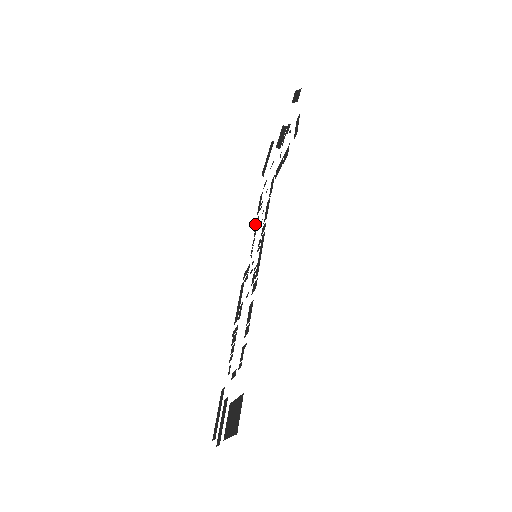
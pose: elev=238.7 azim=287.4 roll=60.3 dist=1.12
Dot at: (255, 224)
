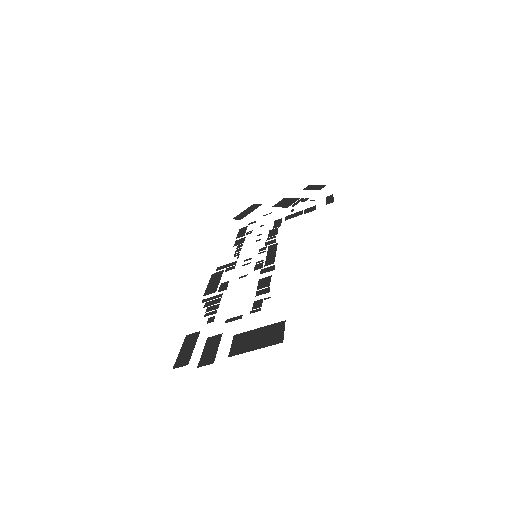
Dot at: (236, 242)
